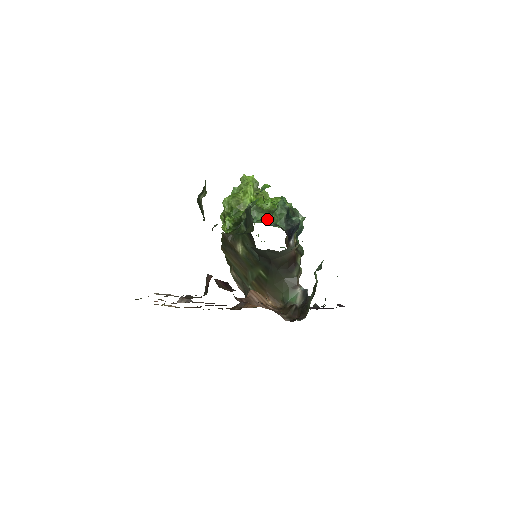
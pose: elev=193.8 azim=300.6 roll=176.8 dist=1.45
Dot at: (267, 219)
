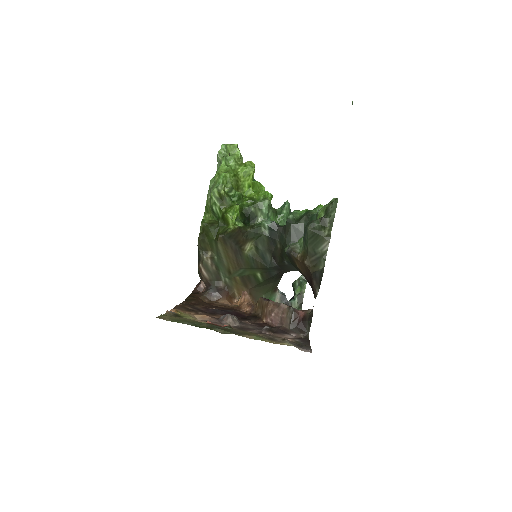
Dot at: occluded
